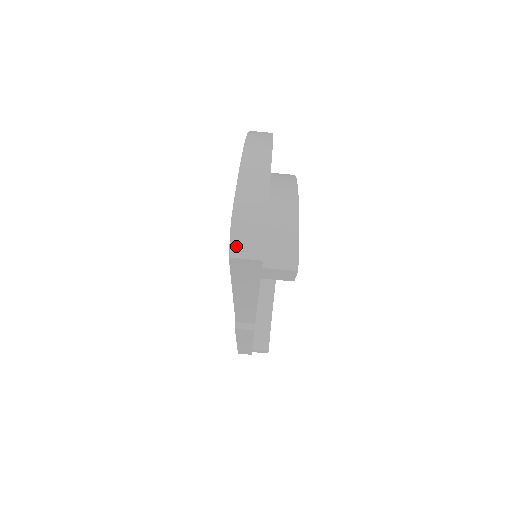
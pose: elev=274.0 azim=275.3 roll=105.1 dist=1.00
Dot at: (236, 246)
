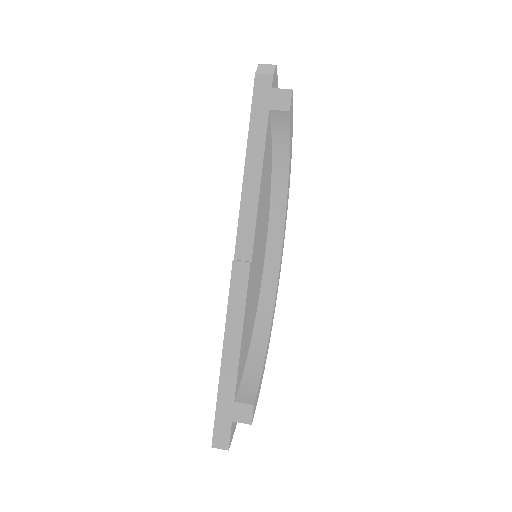
Dot at: (260, 70)
